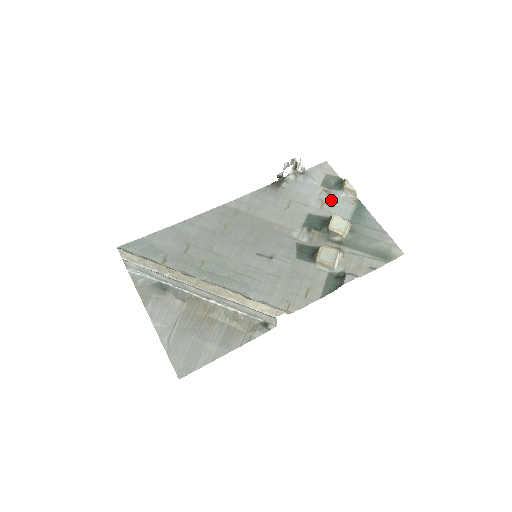
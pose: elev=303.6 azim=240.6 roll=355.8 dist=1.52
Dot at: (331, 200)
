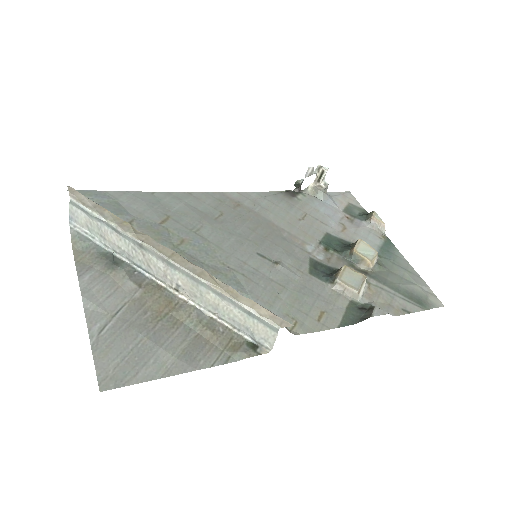
Dot at: (355, 227)
